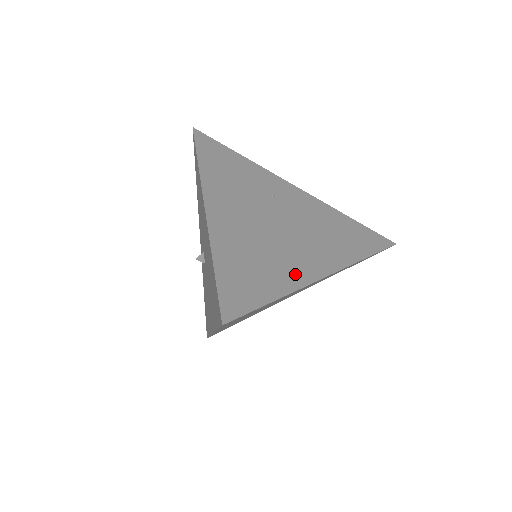
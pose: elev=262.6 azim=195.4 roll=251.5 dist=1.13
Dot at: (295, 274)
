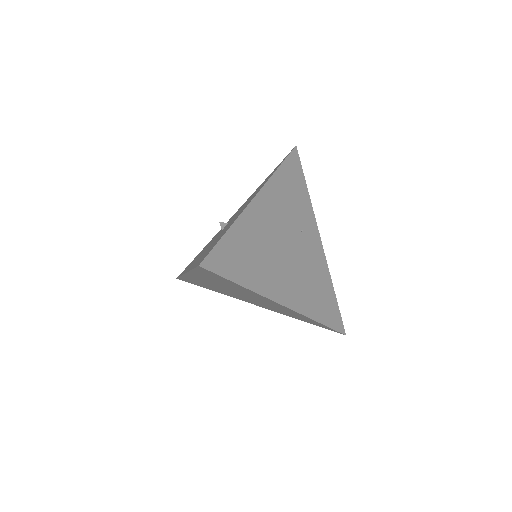
Dot at: (267, 285)
